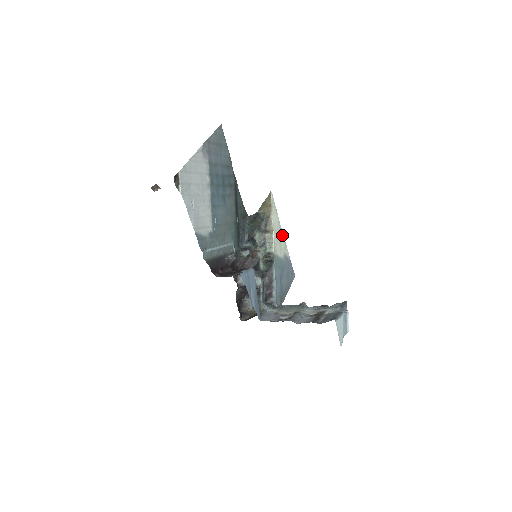
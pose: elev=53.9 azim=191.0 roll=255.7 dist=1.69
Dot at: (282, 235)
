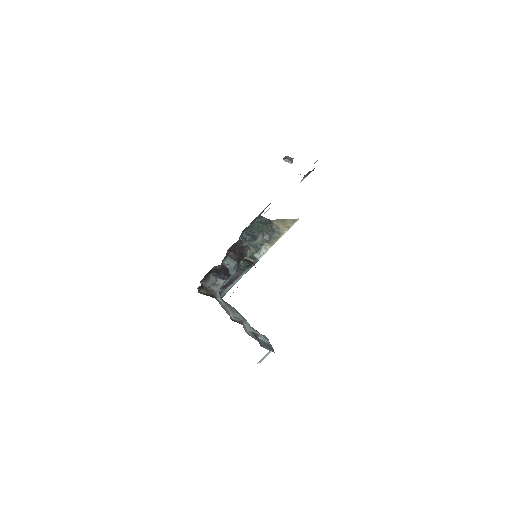
Dot at: occluded
